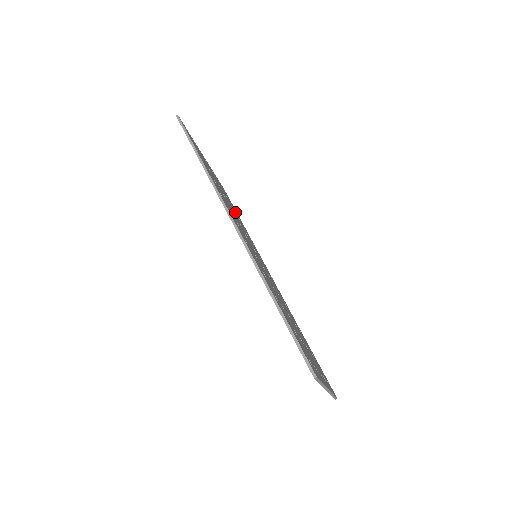
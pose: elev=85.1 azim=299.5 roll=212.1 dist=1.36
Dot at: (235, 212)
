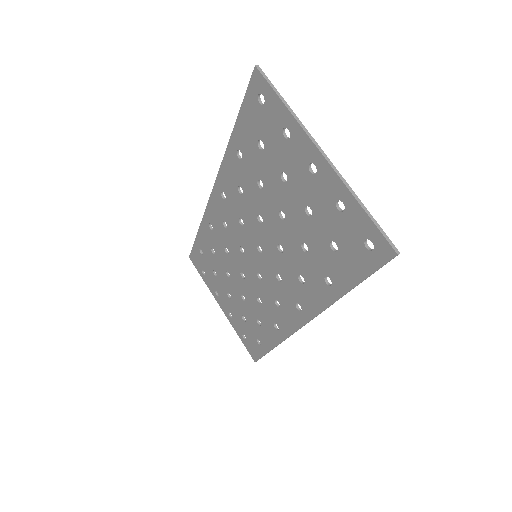
Dot at: (254, 318)
